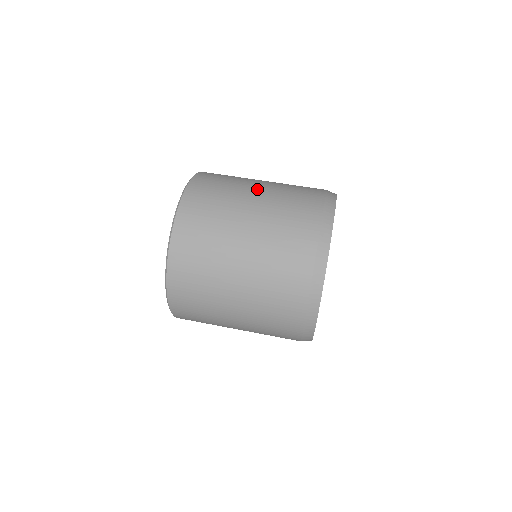
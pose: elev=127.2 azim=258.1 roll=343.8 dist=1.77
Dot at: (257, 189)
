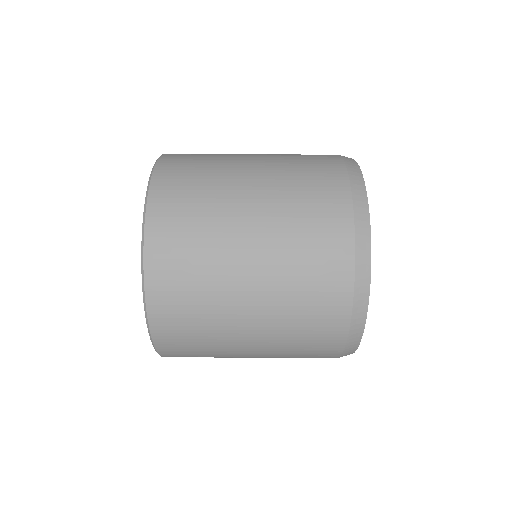
Dot at: (250, 274)
